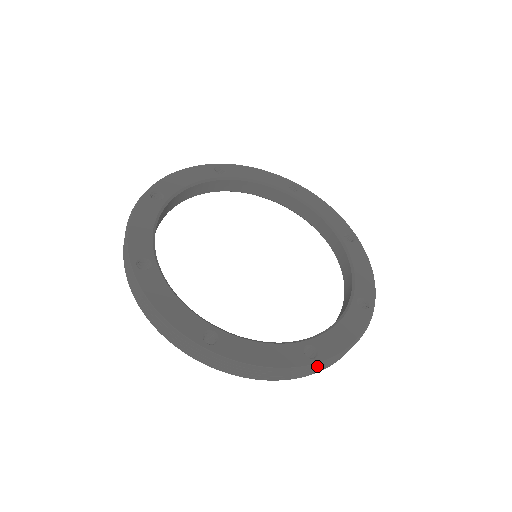
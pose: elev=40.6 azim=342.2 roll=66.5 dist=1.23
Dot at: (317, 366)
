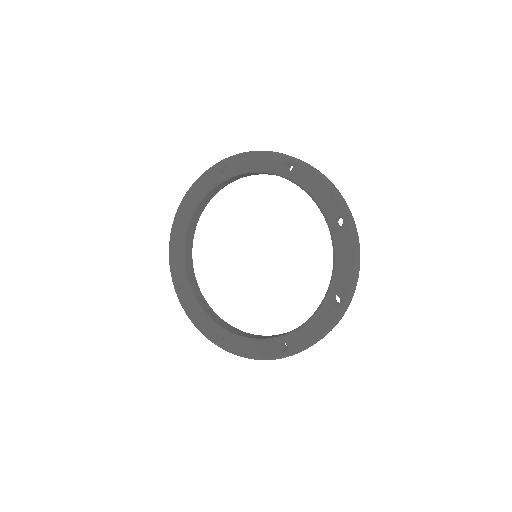
Dot at: occluded
